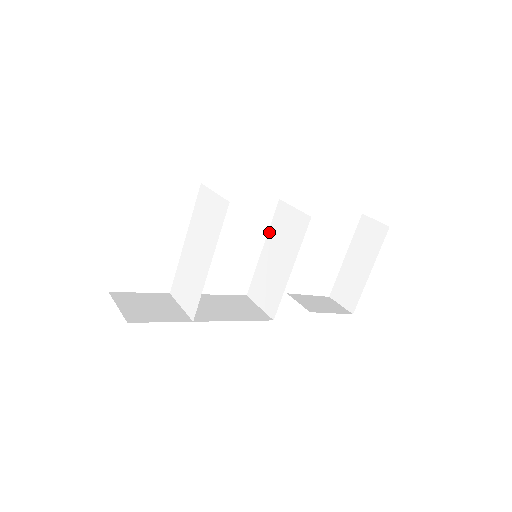
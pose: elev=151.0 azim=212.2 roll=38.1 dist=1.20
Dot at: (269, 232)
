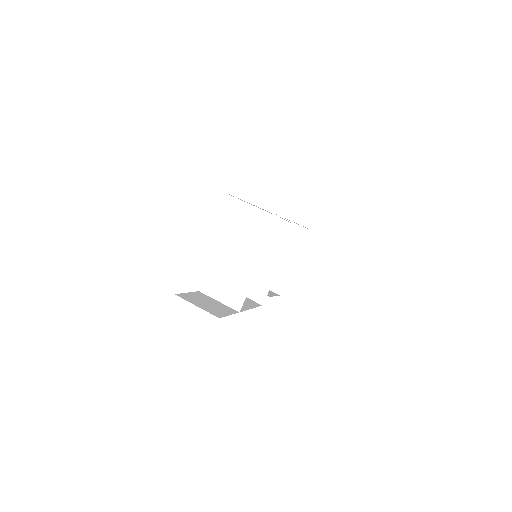
Dot at: occluded
